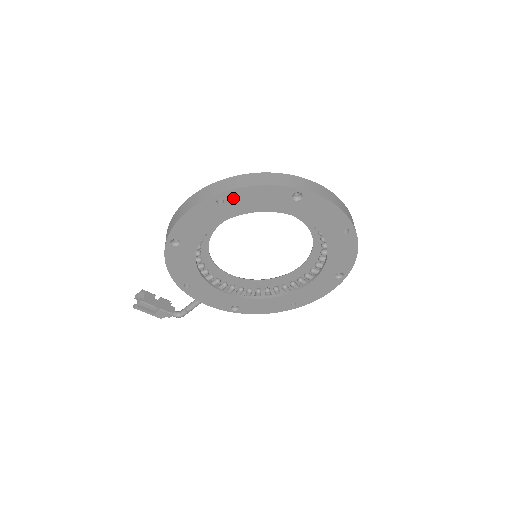
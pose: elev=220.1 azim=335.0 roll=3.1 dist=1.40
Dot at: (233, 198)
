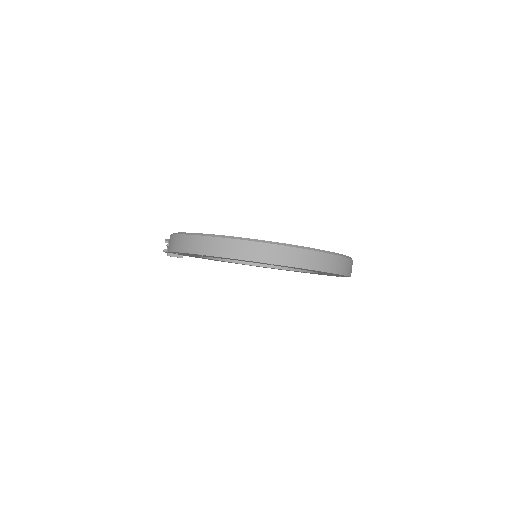
Dot at: (212, 256)
